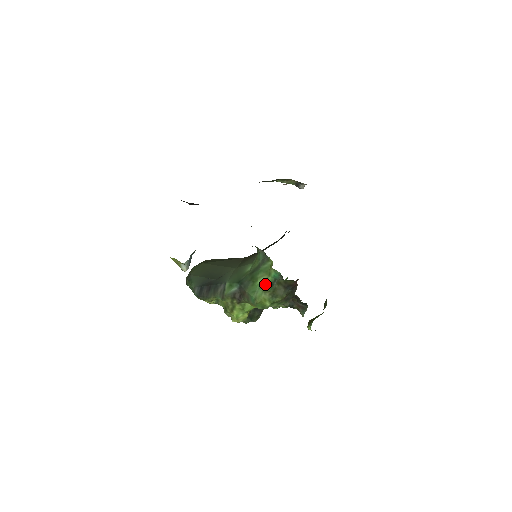
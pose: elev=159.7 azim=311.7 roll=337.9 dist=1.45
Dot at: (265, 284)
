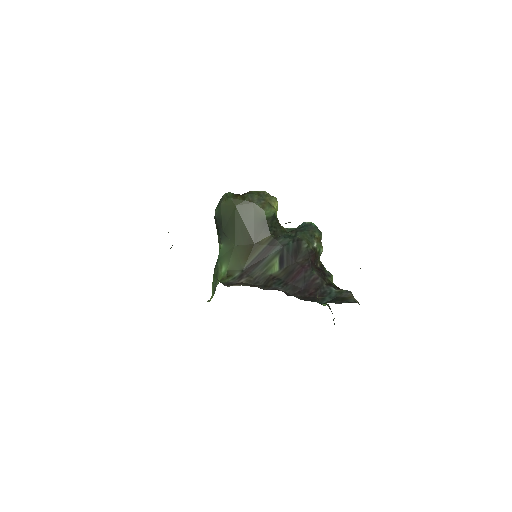
Dot at: occluded
